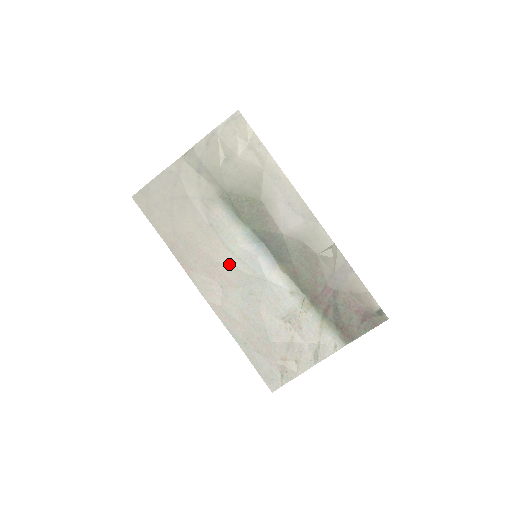
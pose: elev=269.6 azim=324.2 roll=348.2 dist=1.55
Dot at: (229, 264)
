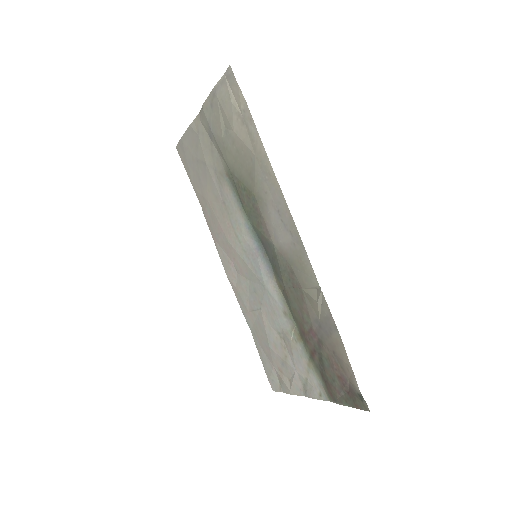
Dot at: (238, 252)
